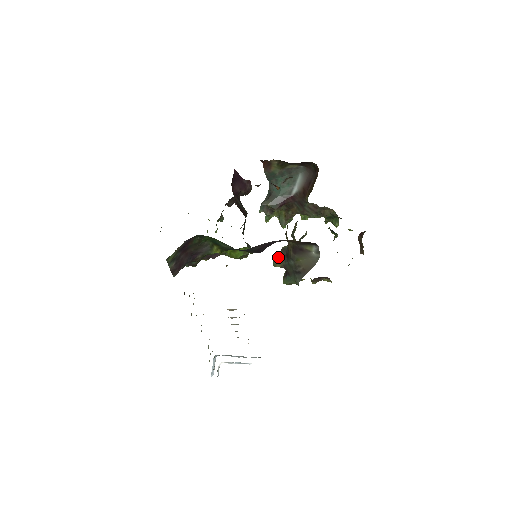
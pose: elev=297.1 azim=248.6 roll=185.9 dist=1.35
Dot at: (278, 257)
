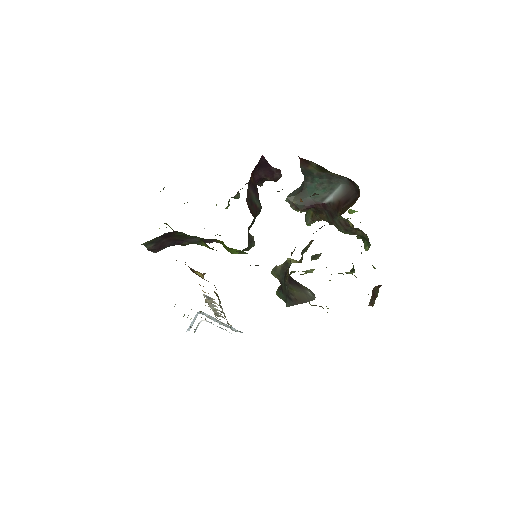
Dot at: (278, 269)
